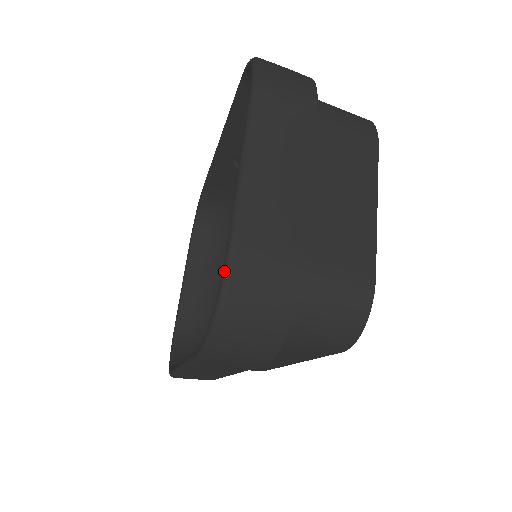
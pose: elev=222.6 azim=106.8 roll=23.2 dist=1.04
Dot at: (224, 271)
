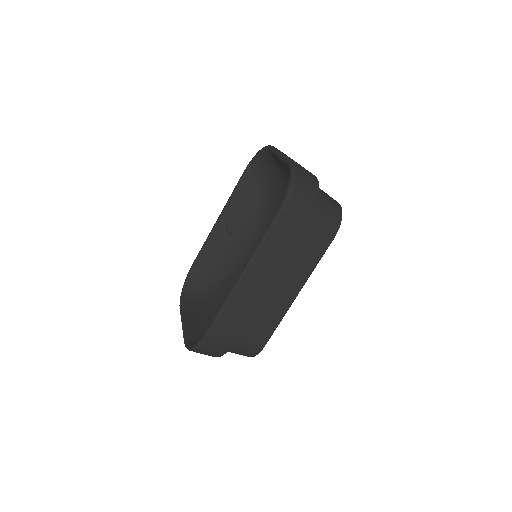
Dot at: (292, 165)
